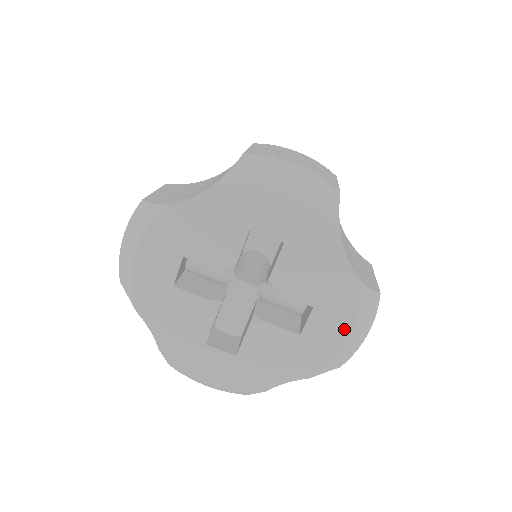
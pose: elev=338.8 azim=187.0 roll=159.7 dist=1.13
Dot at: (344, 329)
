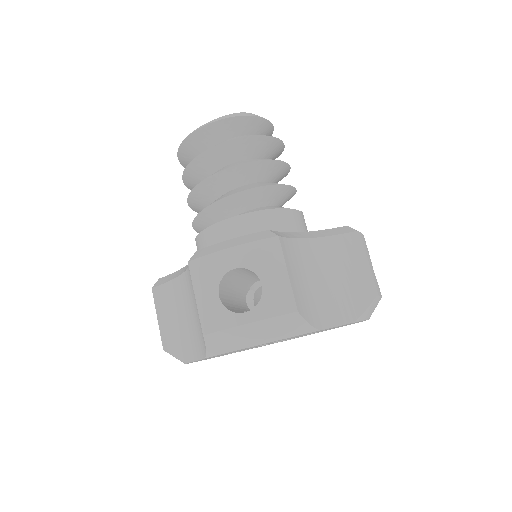
Dot at: occluded
